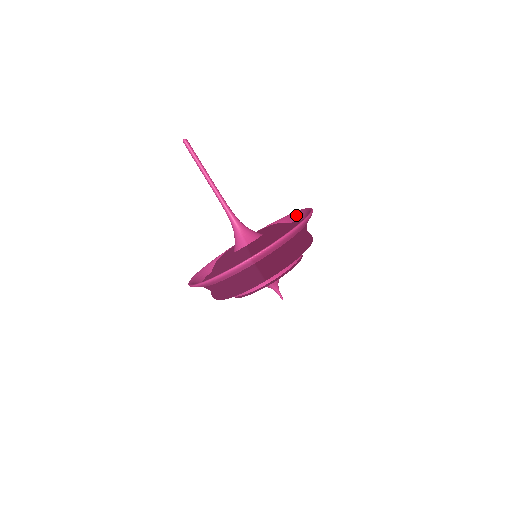
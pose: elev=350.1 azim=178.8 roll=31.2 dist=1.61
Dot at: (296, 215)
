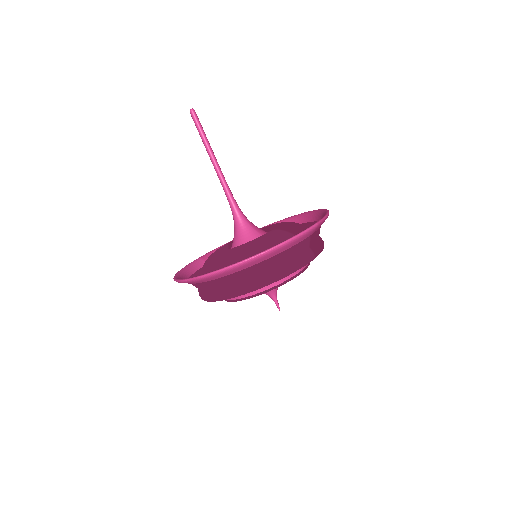
Dot at: occluded
